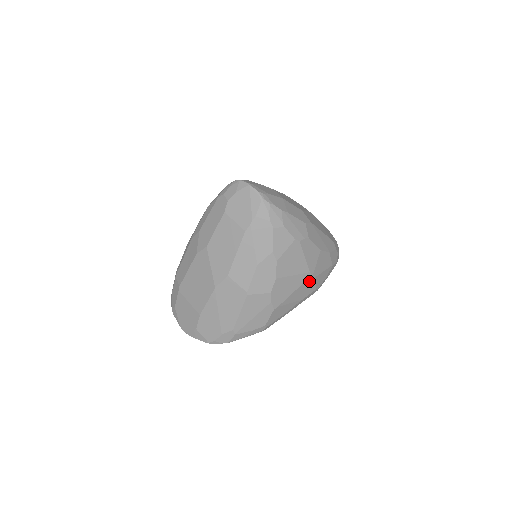
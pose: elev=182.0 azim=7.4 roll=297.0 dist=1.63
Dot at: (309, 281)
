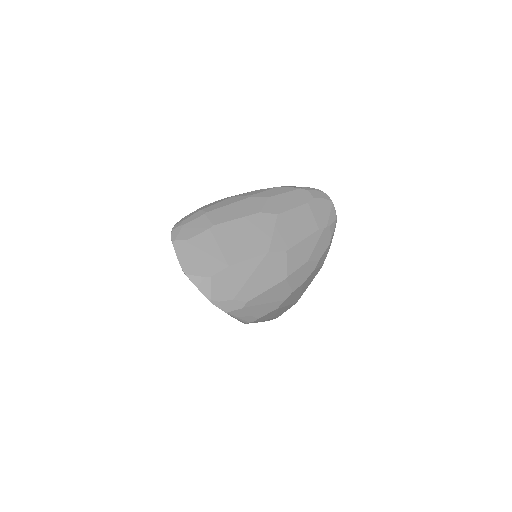
Dot at: (291, 306)
